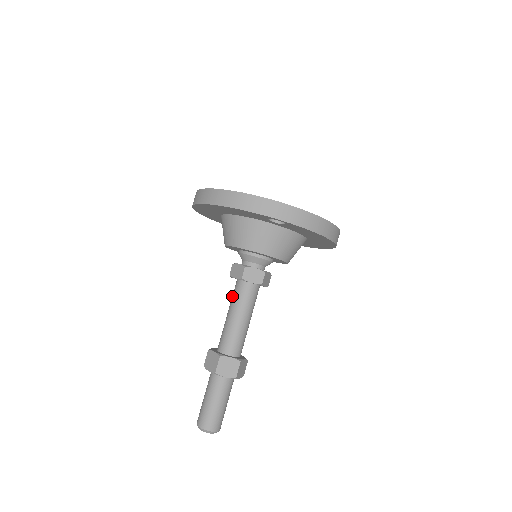
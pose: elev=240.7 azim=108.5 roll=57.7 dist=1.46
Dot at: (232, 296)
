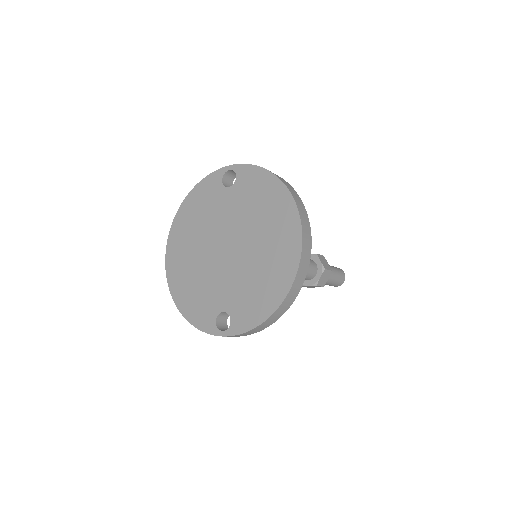
Dot at: occluded
